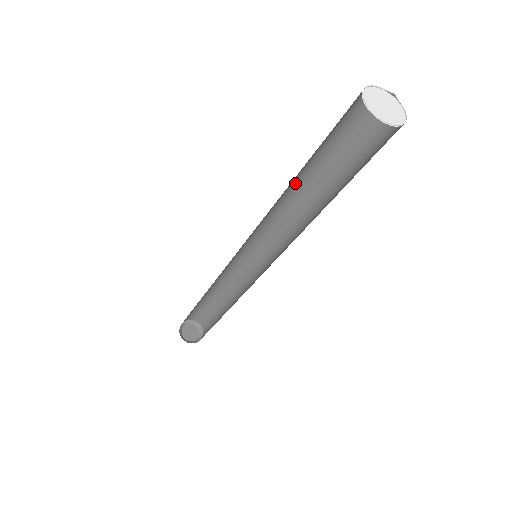
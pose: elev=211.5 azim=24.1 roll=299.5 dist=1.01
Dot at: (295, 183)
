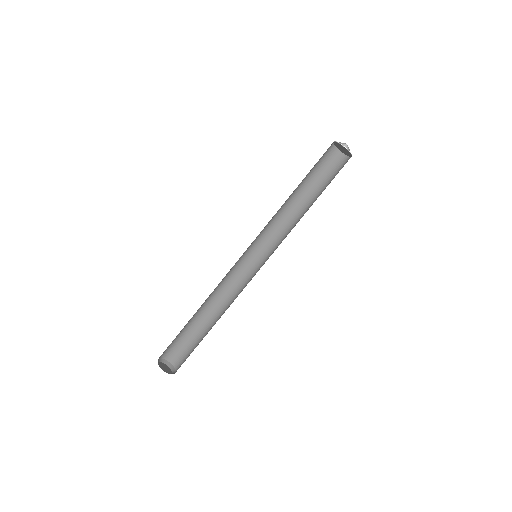
Dot at: (292, 203)
